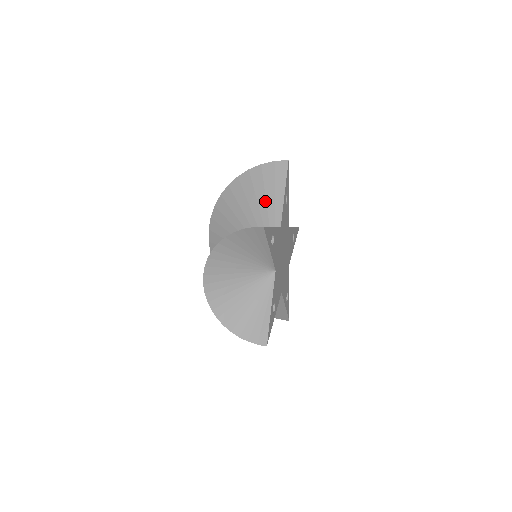
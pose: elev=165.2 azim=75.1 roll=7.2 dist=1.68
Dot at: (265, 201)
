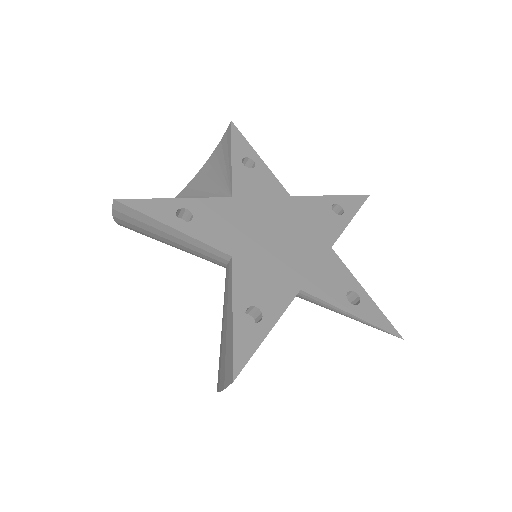
Dot at: occluded
